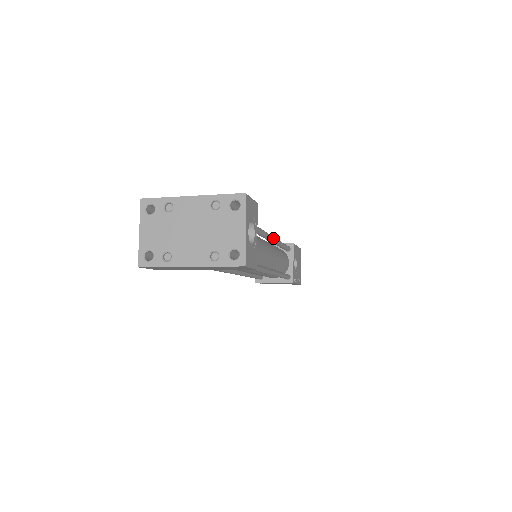
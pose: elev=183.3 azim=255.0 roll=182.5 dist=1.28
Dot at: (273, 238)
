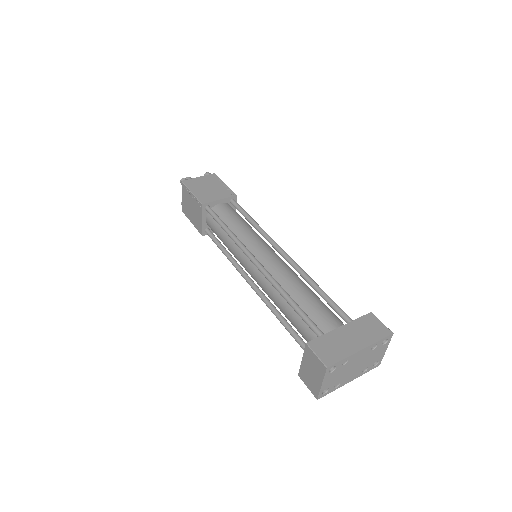
Dot at: (275, 242)
